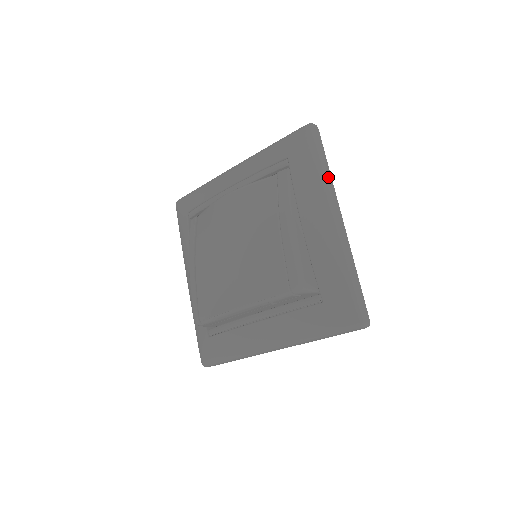
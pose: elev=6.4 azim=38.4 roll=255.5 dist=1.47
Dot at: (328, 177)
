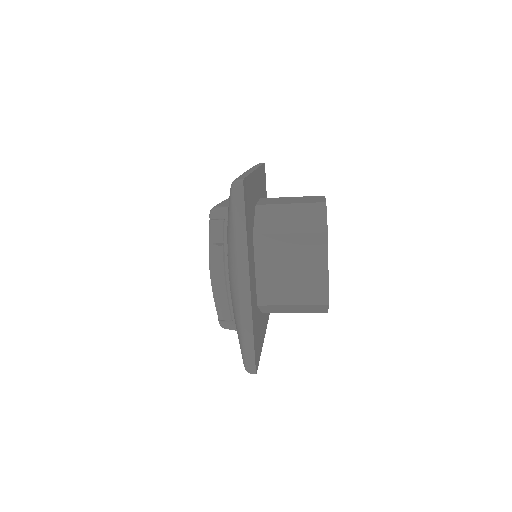
Dot at: occluded
